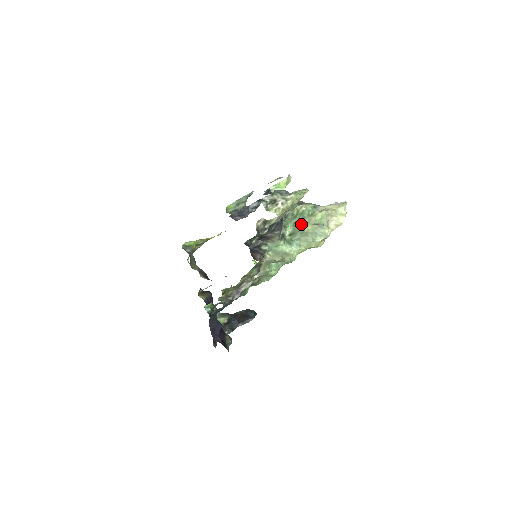
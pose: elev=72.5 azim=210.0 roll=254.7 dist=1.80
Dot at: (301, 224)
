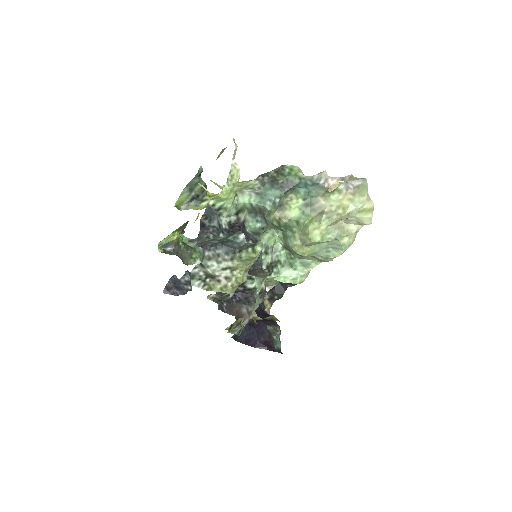
Dot at: (291, 247)
